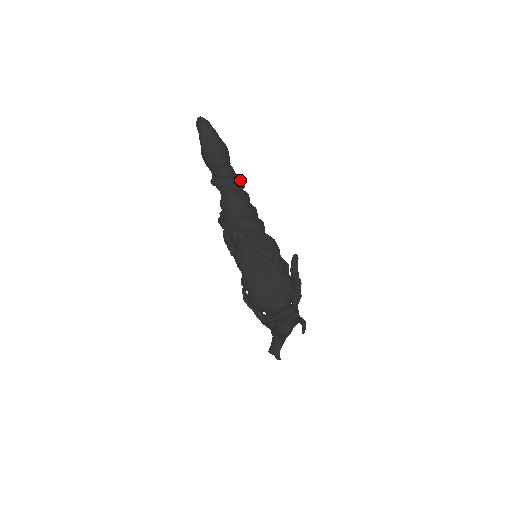
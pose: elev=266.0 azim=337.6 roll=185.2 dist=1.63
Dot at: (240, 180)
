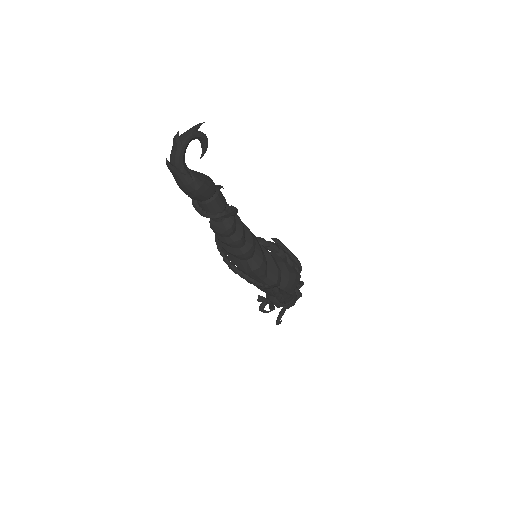
Dot at: (219, 218)
